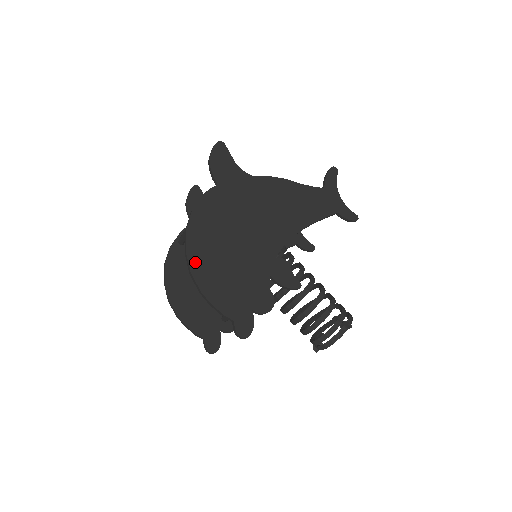
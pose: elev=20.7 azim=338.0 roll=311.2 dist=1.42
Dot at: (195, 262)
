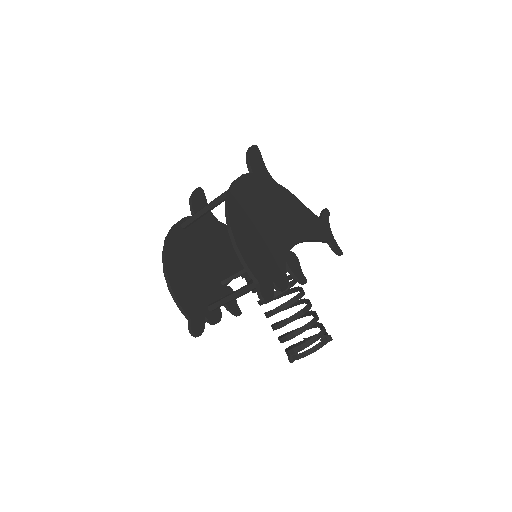
Dot at: (234, 220)
